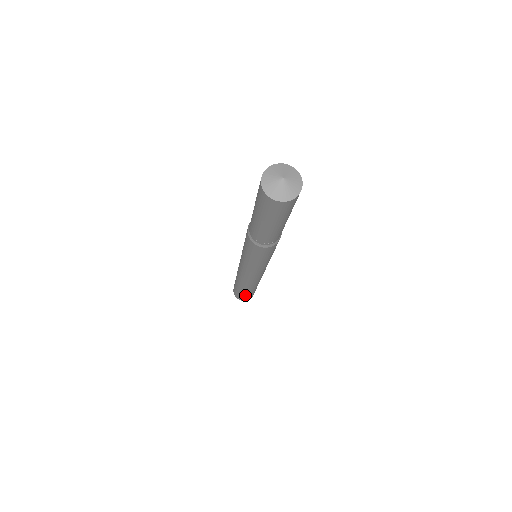
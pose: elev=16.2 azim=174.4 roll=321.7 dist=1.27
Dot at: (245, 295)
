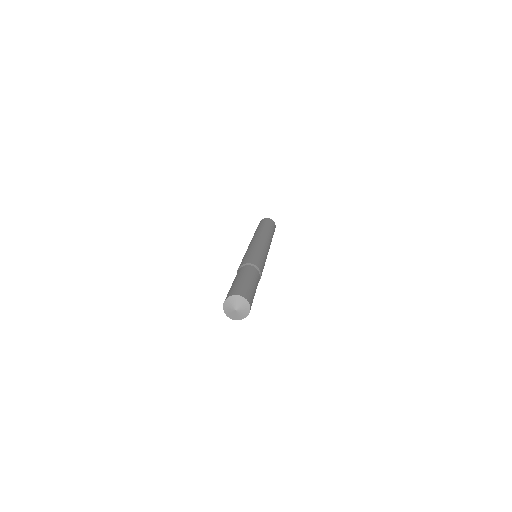
Dot at: occluded
